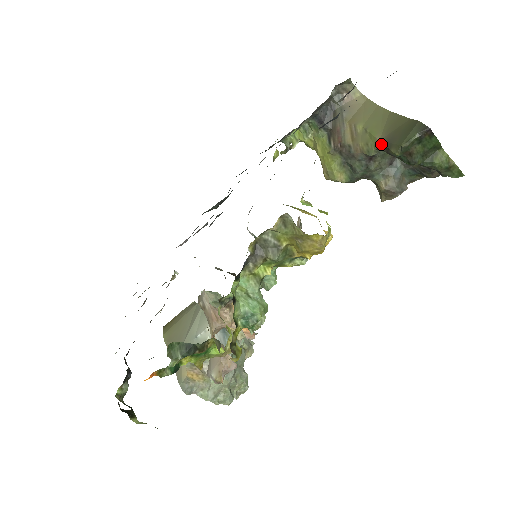
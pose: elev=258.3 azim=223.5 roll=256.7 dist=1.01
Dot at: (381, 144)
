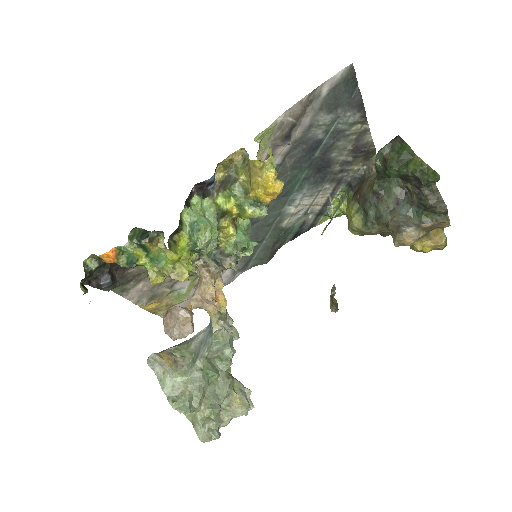
Dot at: occluded
